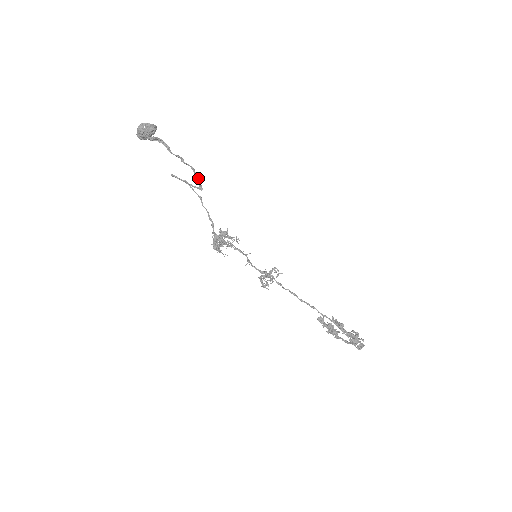
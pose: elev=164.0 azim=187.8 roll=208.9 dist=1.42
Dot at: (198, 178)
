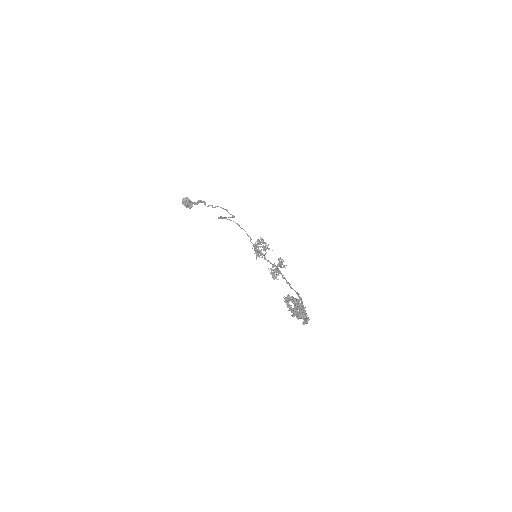
Dot at: occluded
